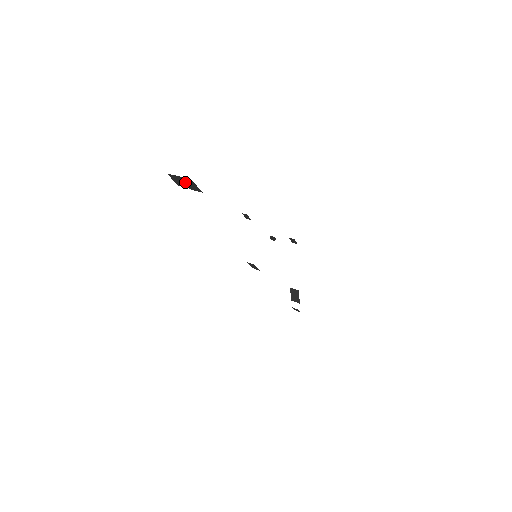
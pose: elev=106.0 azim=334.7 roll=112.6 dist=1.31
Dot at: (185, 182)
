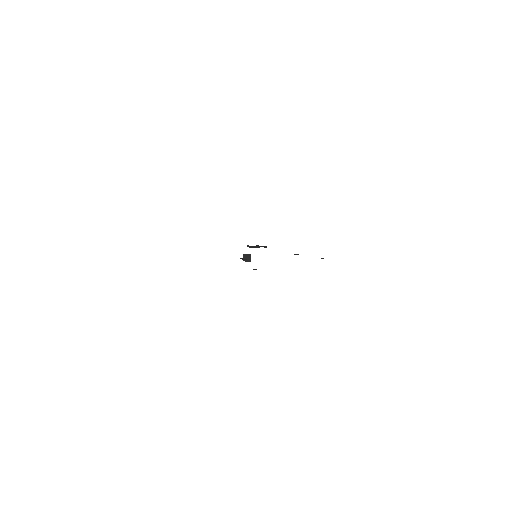
Dot at: occluded
